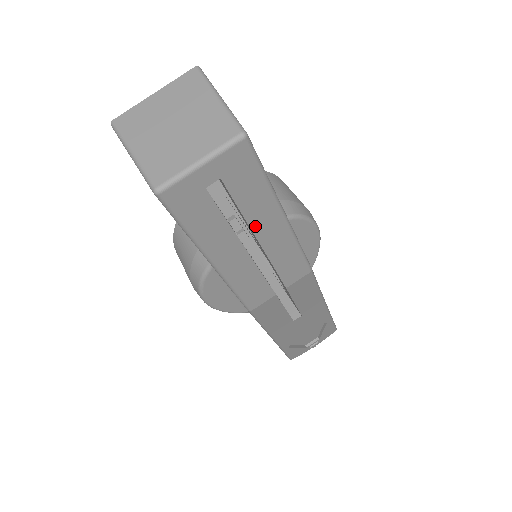
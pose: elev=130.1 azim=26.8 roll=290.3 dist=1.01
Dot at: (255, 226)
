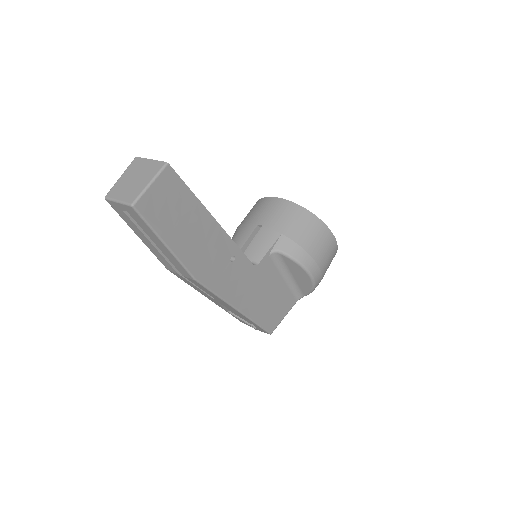
Dot at: (152, 238)
